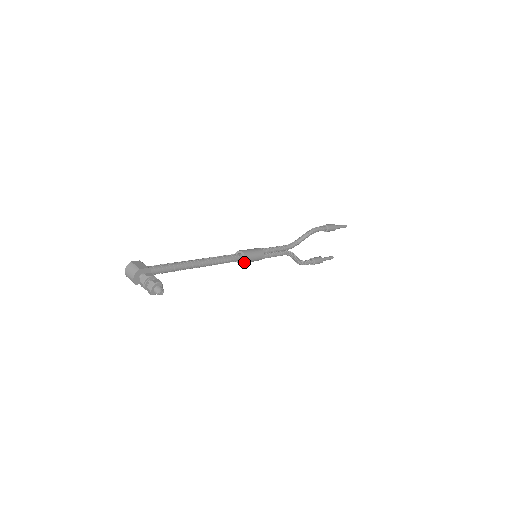
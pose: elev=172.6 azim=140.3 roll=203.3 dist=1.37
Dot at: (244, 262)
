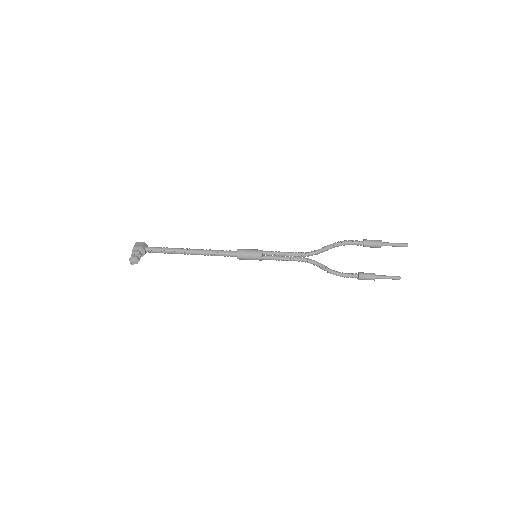
Dot at: (239, 259)
